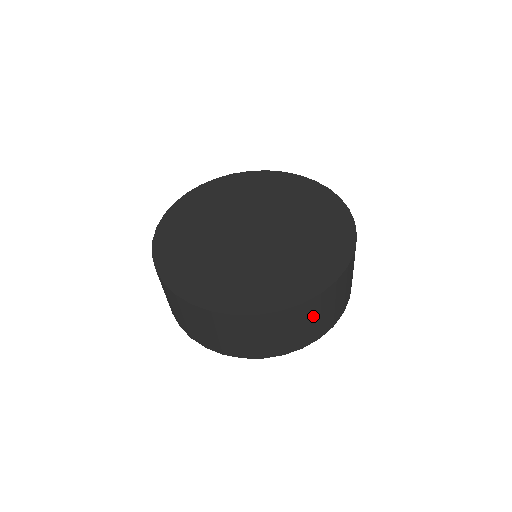
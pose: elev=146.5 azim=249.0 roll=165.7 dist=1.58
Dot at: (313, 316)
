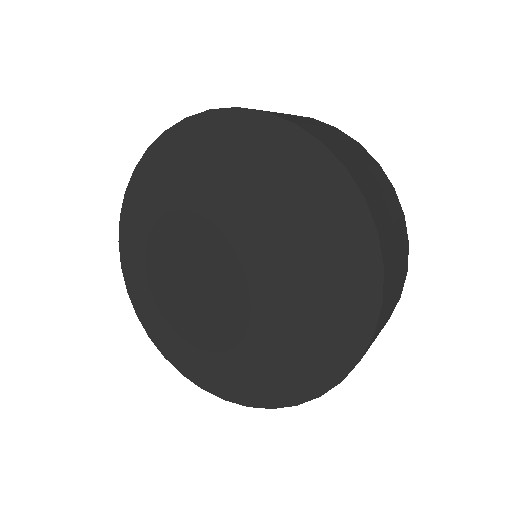
Dot at: occluded
